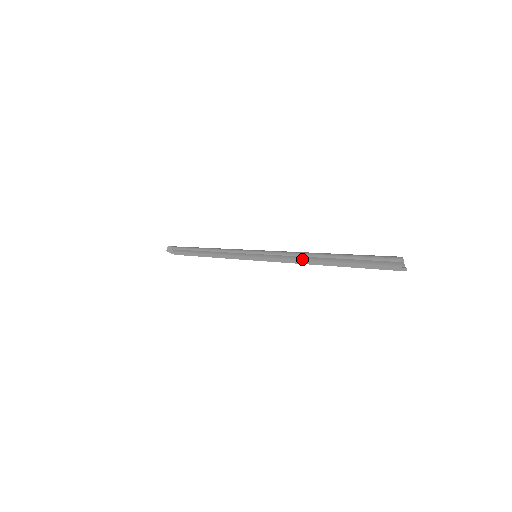
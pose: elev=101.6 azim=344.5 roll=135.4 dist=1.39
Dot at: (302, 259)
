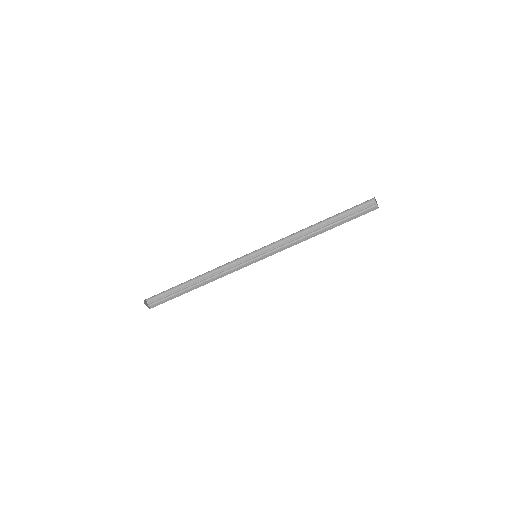
Dot at: (299, 239)
